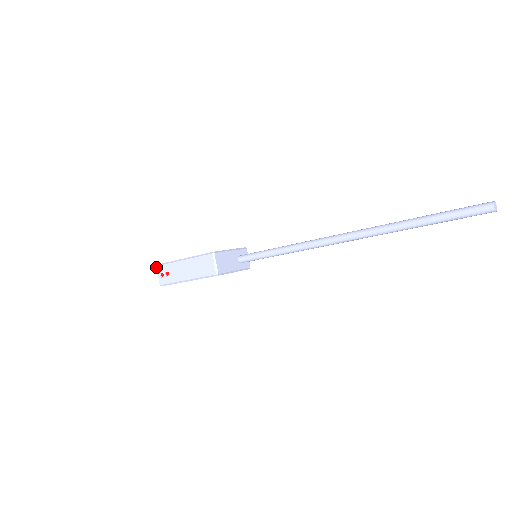
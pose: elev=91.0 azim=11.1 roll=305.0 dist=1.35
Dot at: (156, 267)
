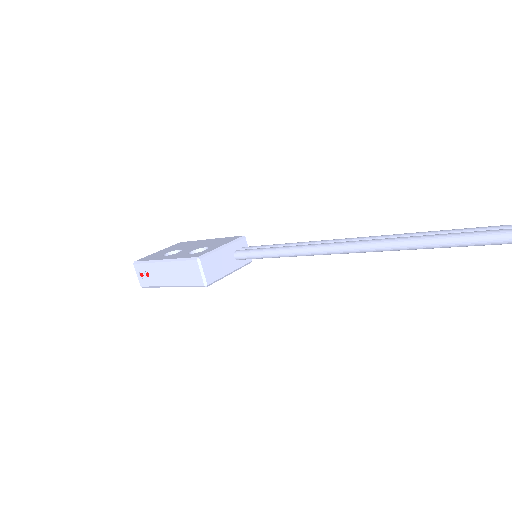
Dot at: occluded
